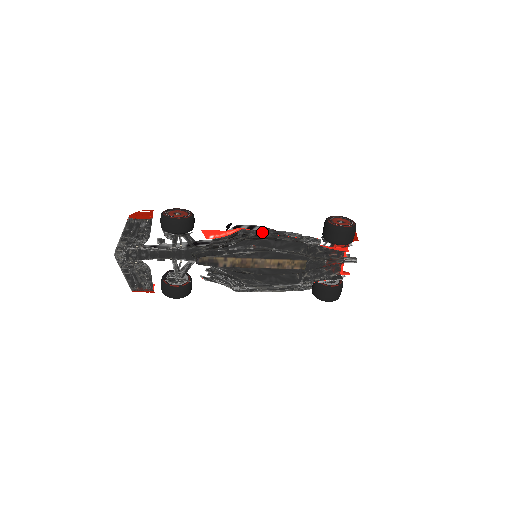
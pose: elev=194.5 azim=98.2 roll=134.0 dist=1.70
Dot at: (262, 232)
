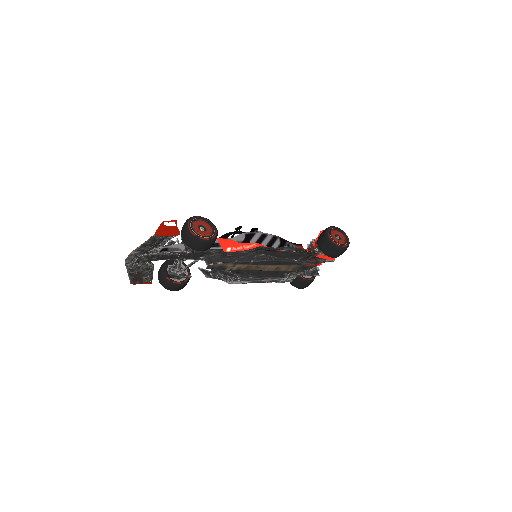
Dot at: (276, 249)
